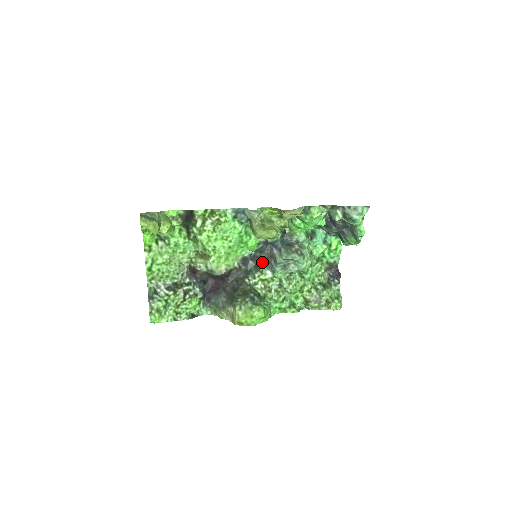
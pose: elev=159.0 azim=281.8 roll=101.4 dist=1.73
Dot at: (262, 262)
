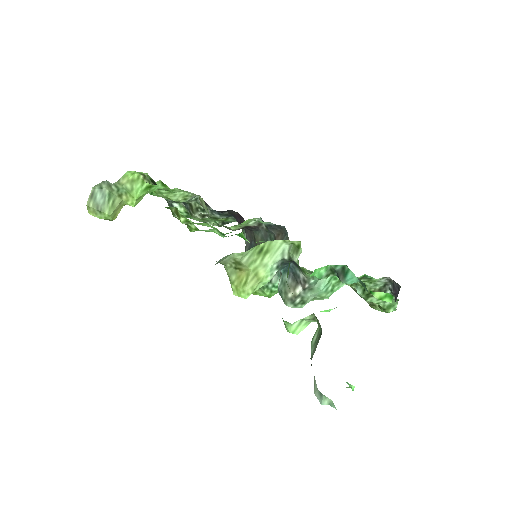
Dot at: occluded
